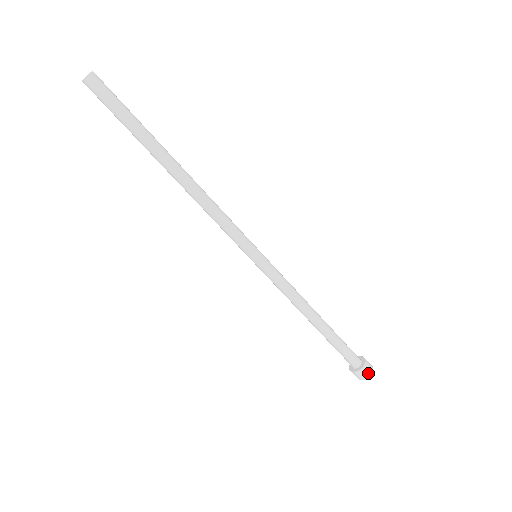
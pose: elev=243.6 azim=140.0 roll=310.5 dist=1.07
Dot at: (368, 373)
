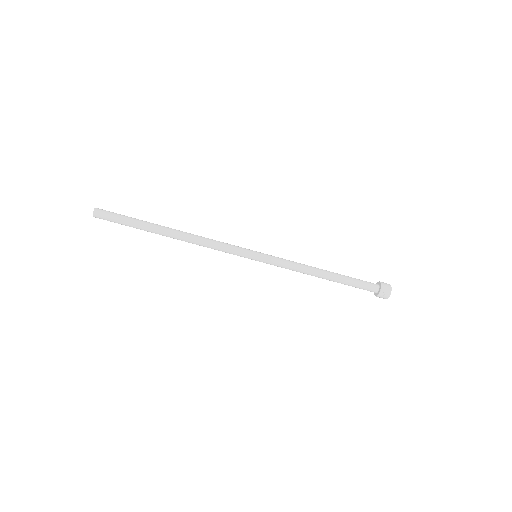
Dot at: (385, 297)
